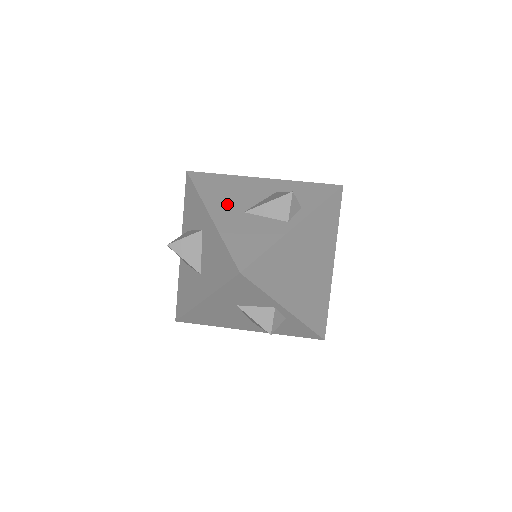
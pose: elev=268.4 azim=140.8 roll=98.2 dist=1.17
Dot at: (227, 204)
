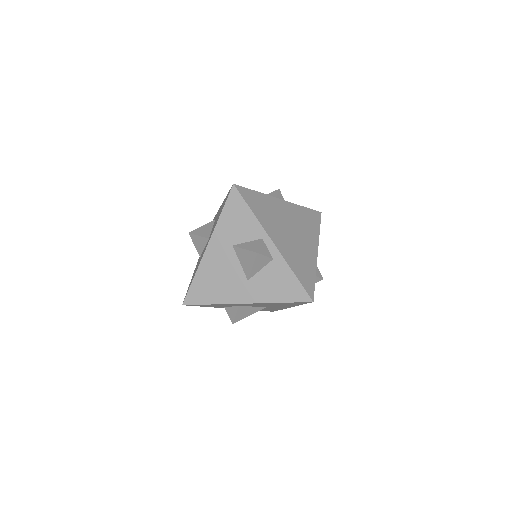
Dot at: occluded
